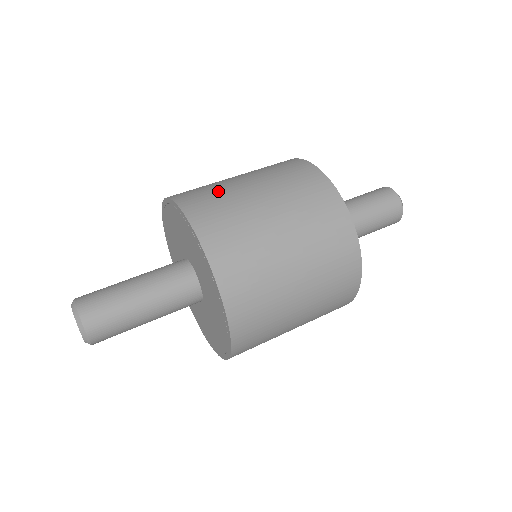
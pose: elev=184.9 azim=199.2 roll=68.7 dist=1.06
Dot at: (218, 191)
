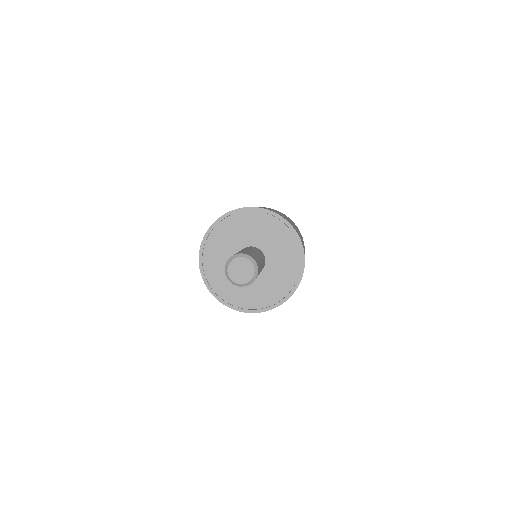
Dot at: occluded
